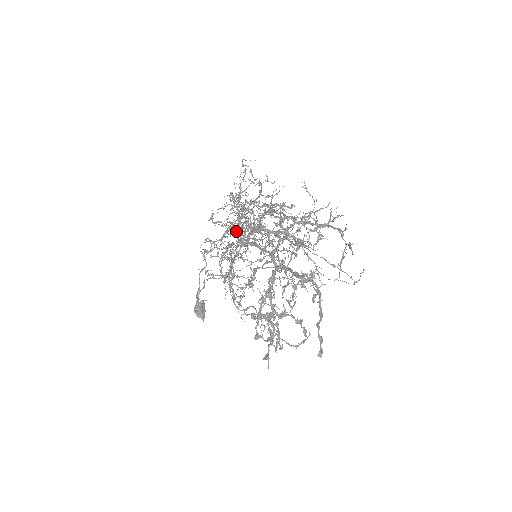
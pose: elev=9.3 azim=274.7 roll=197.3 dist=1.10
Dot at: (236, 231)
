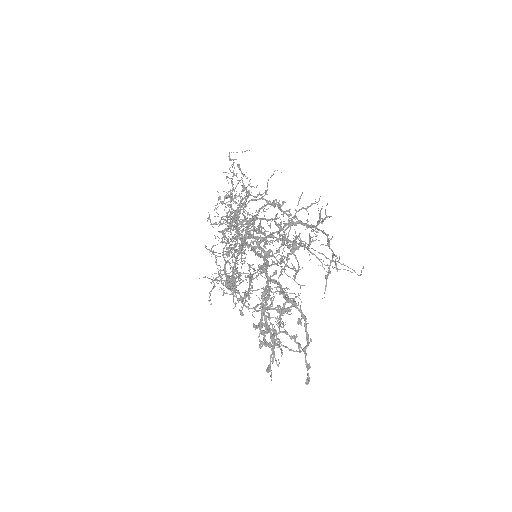
Dot at: occluded
